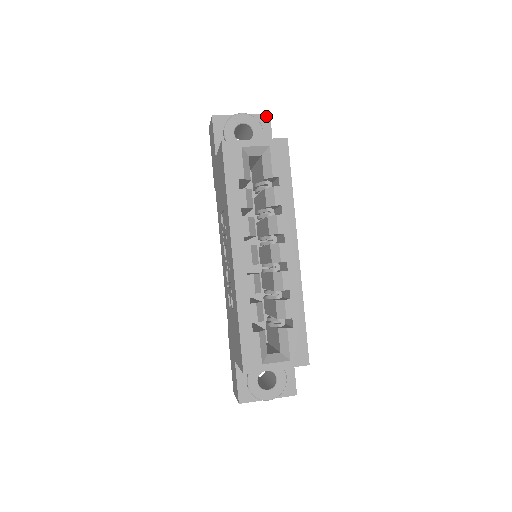
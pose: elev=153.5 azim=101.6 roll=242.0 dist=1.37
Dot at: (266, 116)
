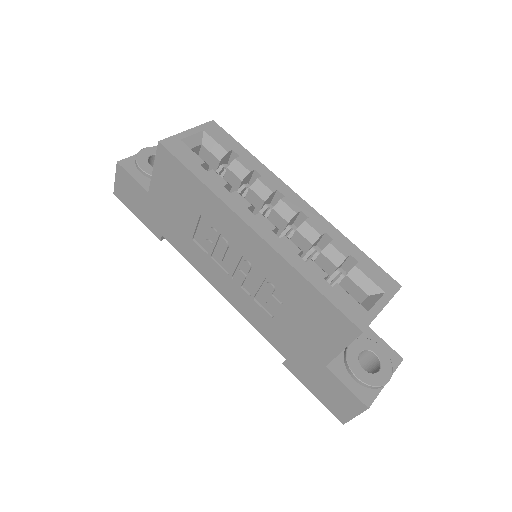
Dot at: occluded
